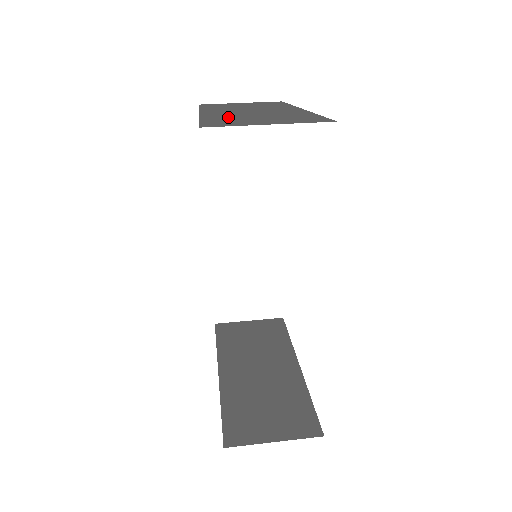
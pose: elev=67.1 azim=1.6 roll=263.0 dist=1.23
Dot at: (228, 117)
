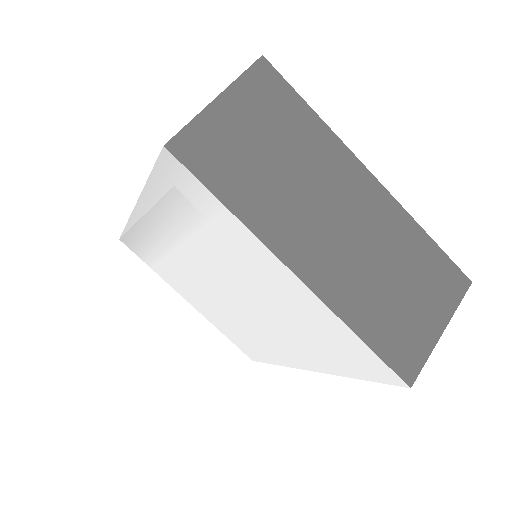
Dot at: (369, 301)
